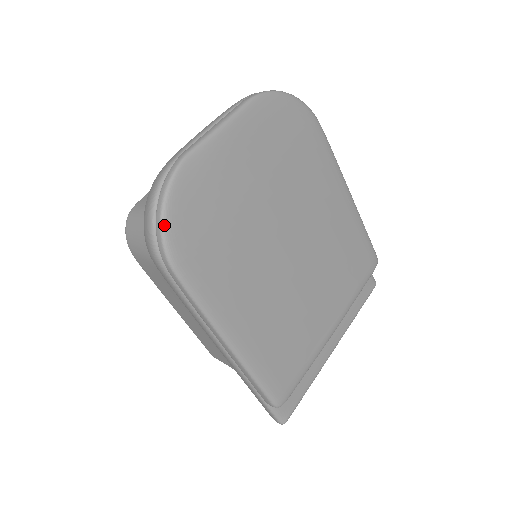
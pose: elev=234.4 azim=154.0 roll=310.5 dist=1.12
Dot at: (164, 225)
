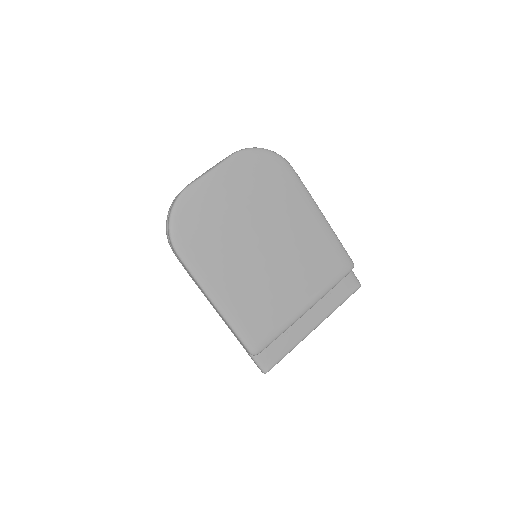
Dot at: (170, 225)
